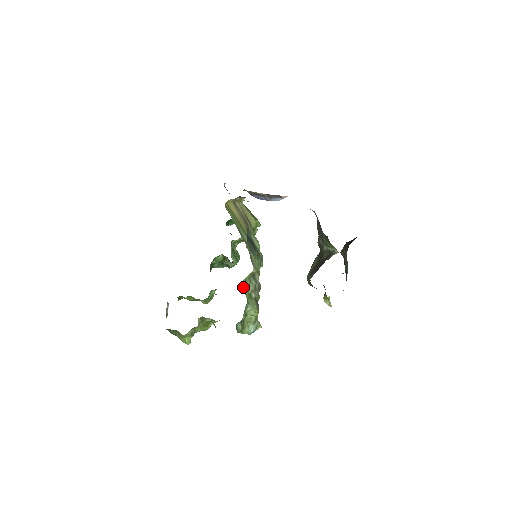
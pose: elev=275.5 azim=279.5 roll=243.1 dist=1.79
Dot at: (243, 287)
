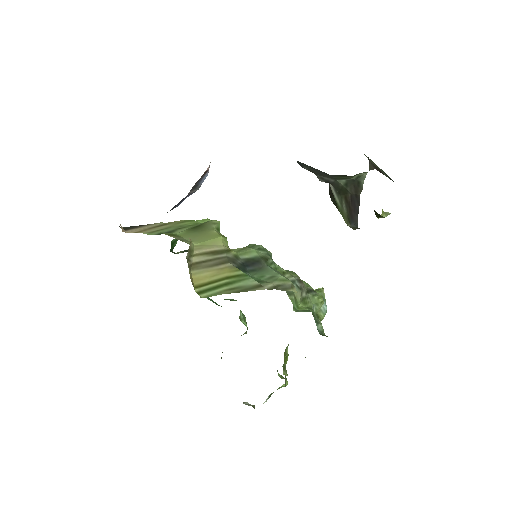
Dot at: (296, 310)
